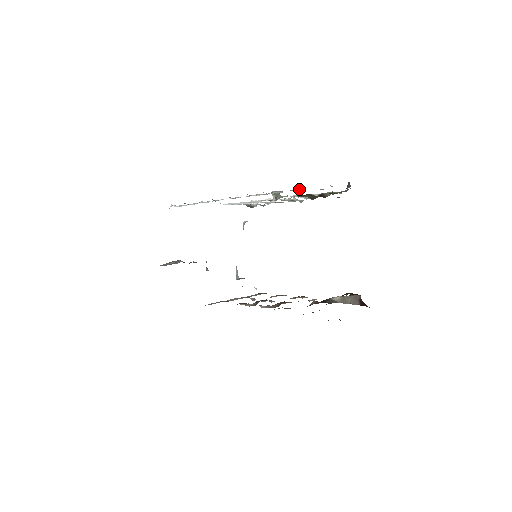
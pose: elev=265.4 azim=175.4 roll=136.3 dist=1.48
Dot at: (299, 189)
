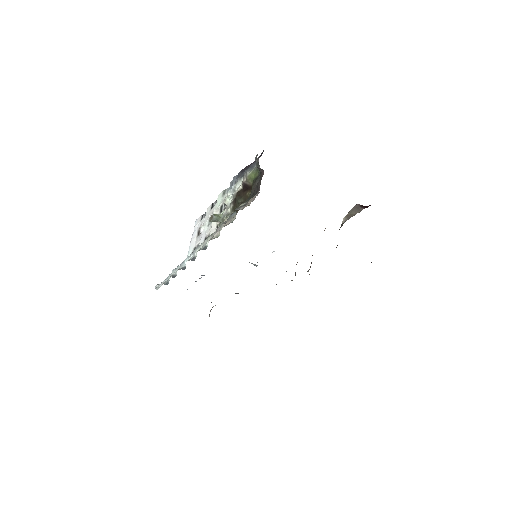
Dot at: (233, 214)
